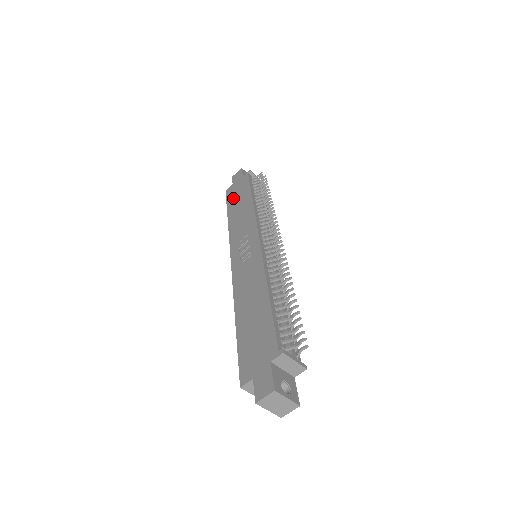
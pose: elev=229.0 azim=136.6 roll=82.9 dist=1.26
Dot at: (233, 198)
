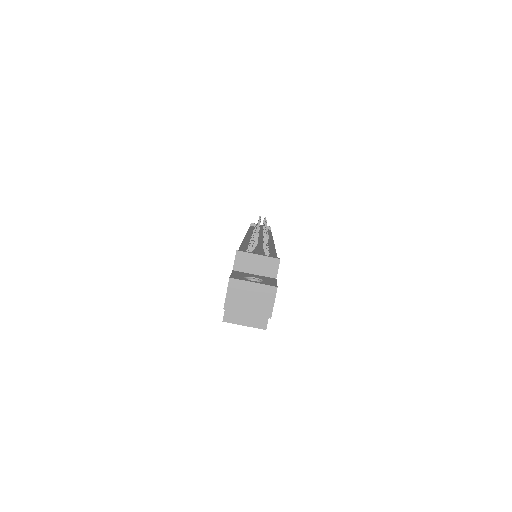
Dot at: occluded
